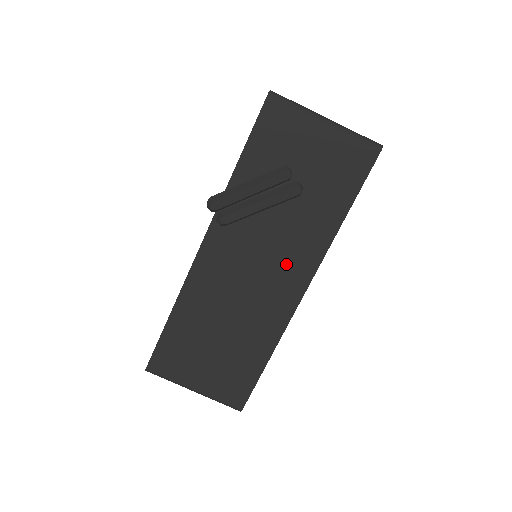
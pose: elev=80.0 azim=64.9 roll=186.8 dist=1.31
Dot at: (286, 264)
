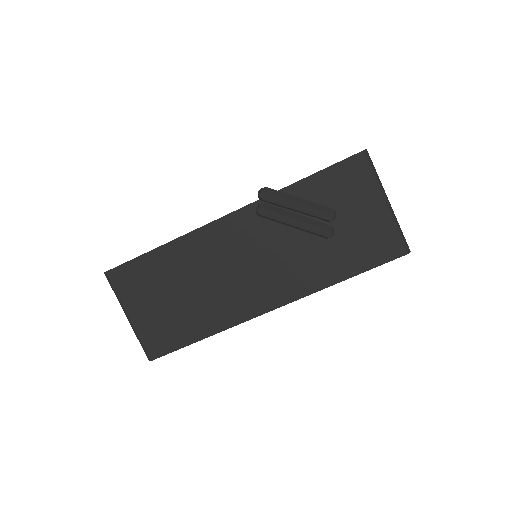
Dot at: (275, 279)
